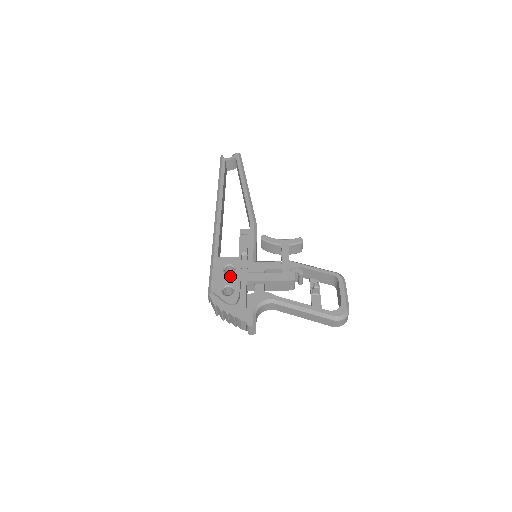
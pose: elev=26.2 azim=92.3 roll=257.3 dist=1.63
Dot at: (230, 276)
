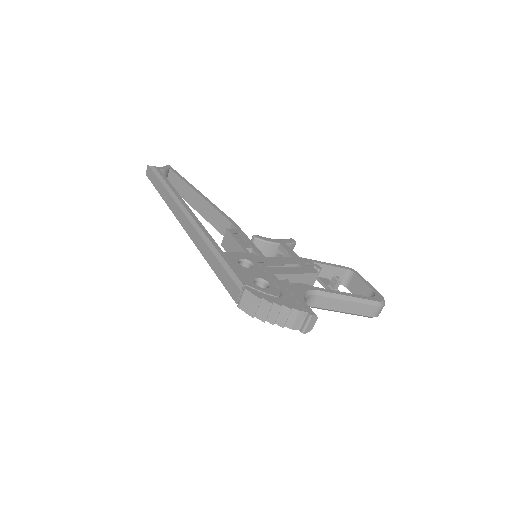
Dot at: (253, 269)
